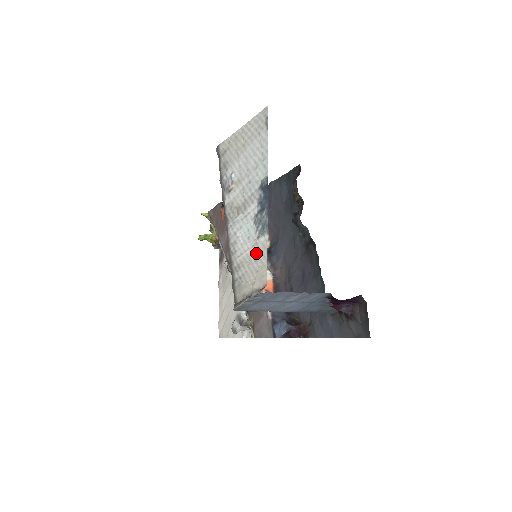
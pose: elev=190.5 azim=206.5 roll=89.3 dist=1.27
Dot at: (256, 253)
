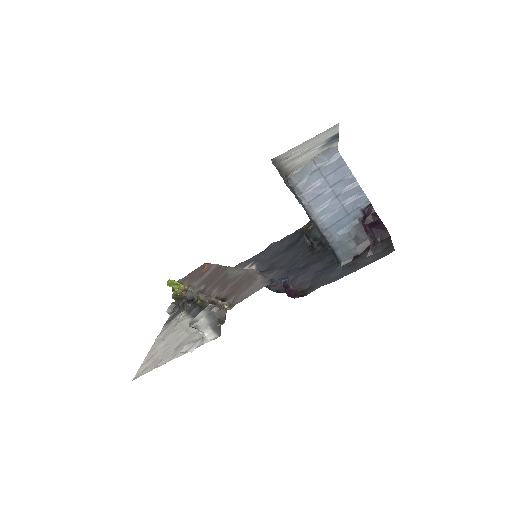
Dot at: occluded
